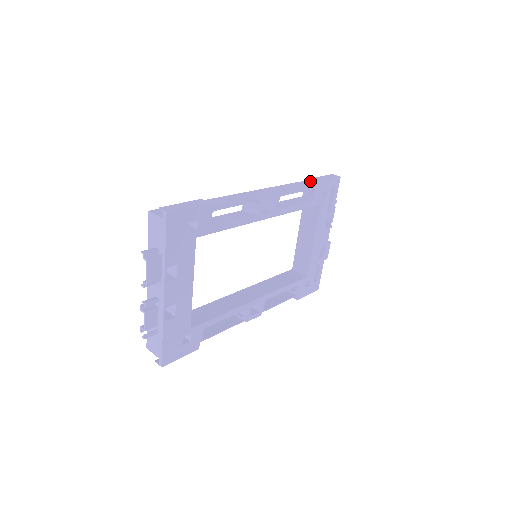
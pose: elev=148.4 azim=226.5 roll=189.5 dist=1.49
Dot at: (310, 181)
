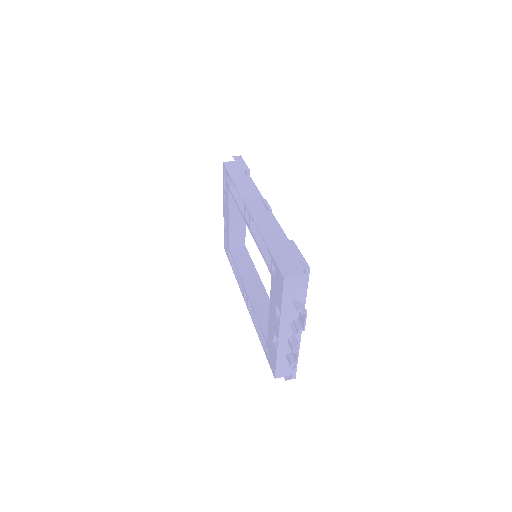
Dot at: (232, 172)
